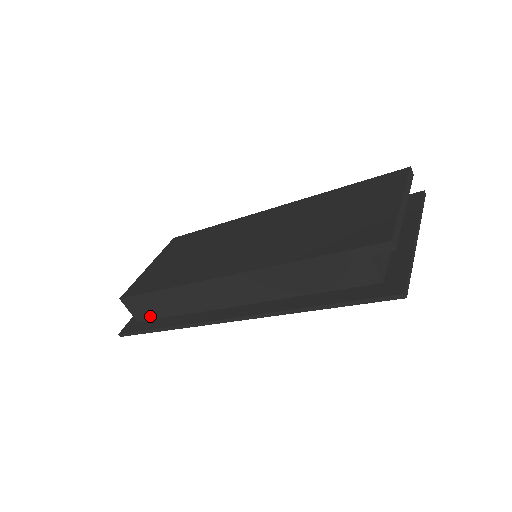
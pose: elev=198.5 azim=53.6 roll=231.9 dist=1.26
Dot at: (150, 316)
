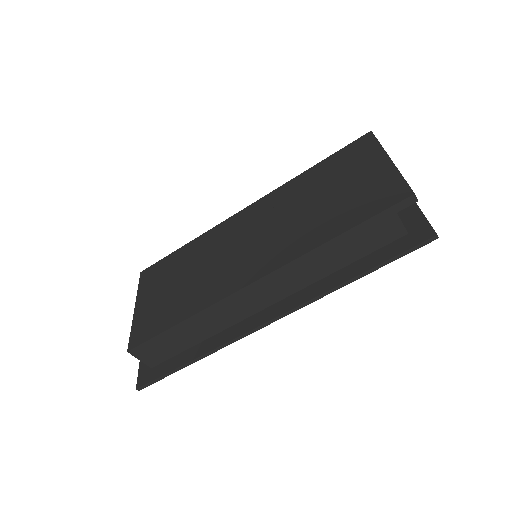
Dot at: (167, 356)
